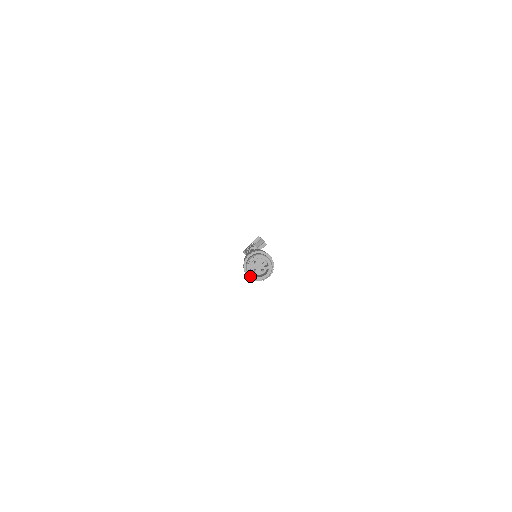
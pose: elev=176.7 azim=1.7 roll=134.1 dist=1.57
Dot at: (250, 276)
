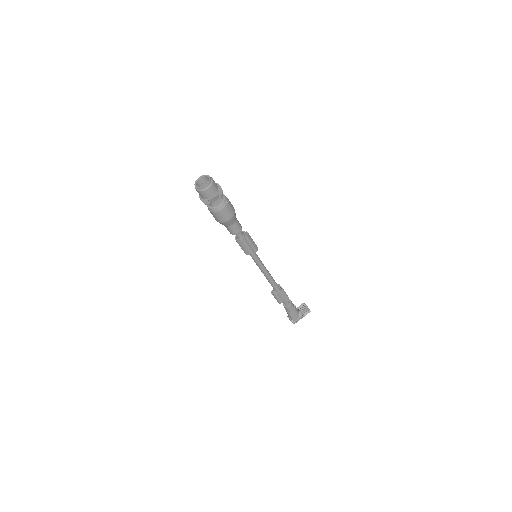
Dot at: (196, 189)
